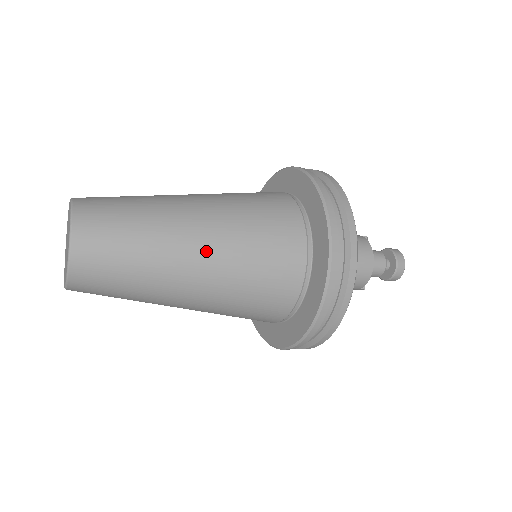
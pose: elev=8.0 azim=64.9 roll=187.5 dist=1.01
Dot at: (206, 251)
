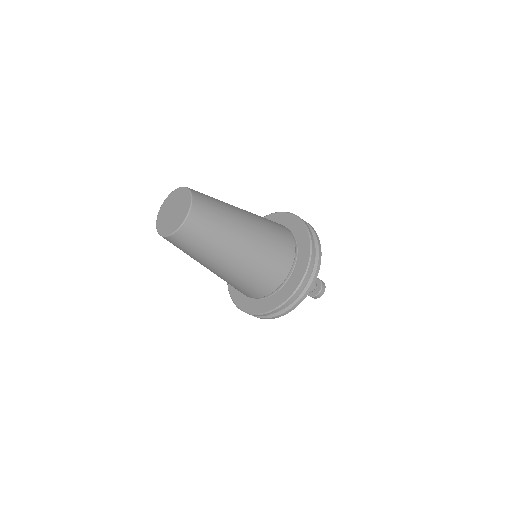
Dot at: occluded
